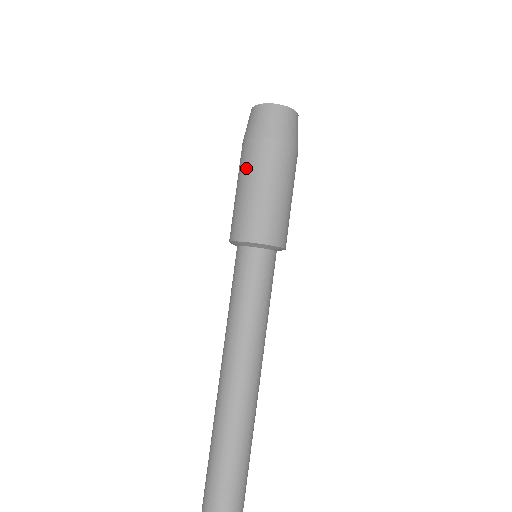
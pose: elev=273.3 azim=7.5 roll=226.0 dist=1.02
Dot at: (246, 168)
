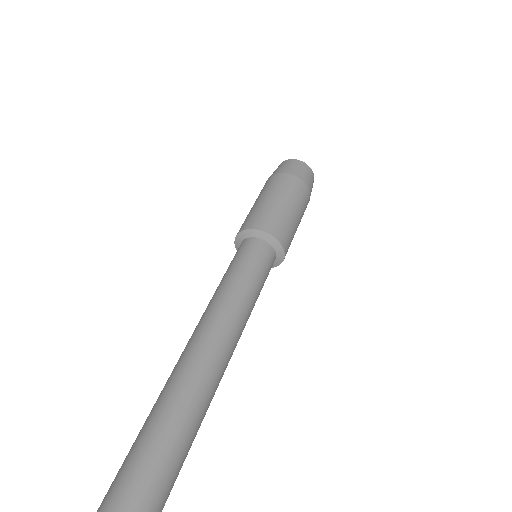
Dot at: (259, 194)
